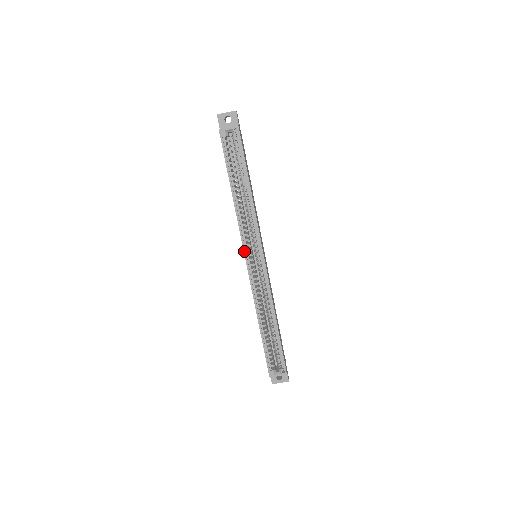
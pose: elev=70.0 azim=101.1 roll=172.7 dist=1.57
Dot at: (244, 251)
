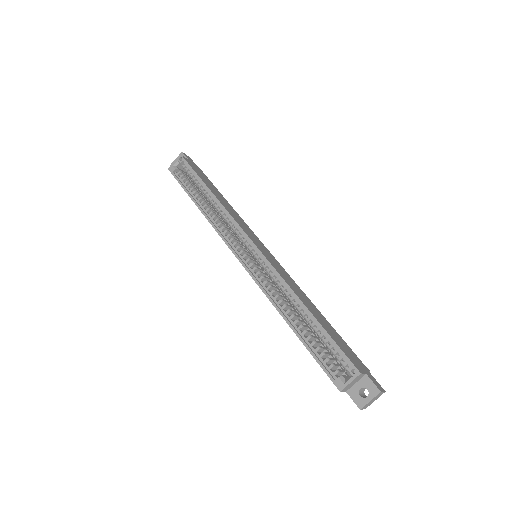
Dot at: (232, 251)
